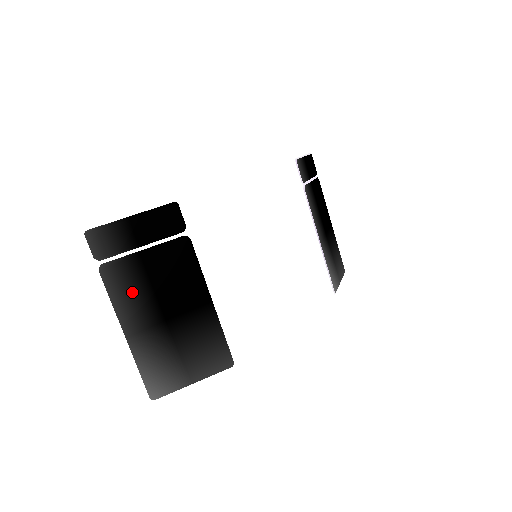
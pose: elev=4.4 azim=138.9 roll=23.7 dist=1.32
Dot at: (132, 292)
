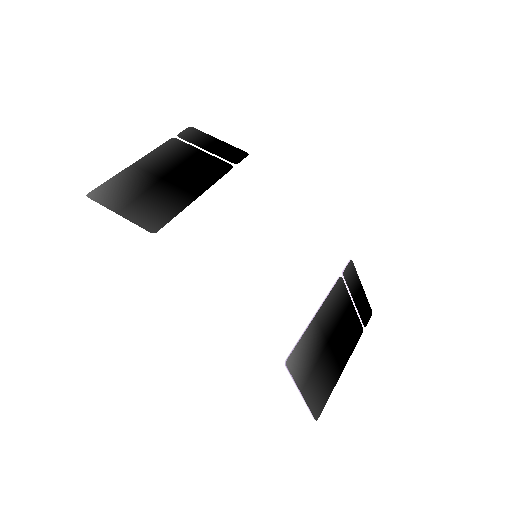
Dot at: (169, 156)
